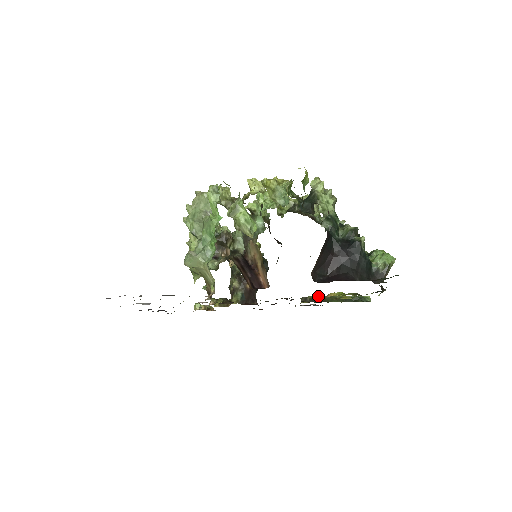
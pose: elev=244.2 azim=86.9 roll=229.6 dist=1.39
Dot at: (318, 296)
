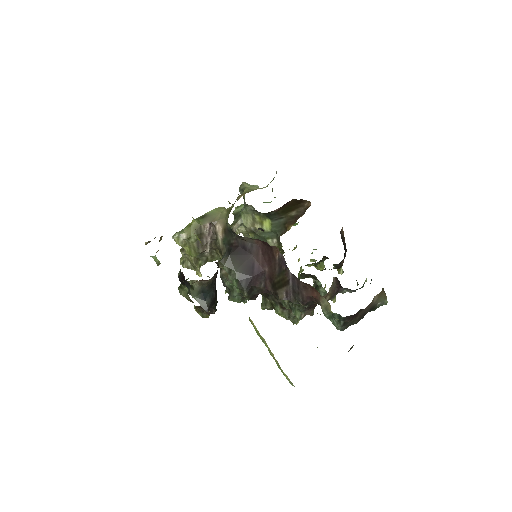
Dot at: occluded
